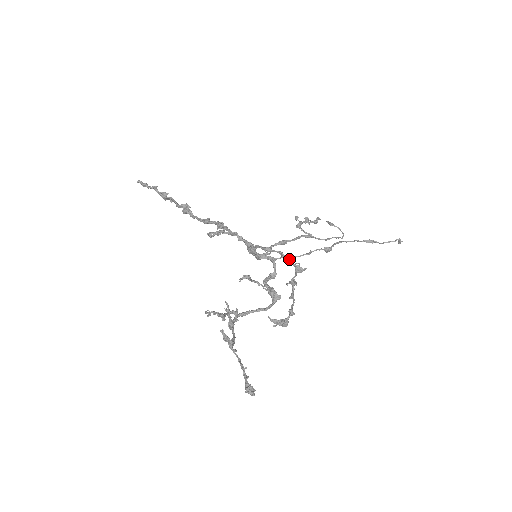
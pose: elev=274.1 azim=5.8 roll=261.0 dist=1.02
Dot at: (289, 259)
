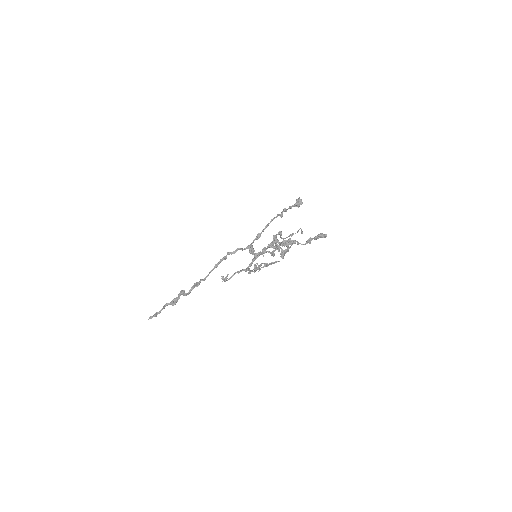
Dot at: (272, 219)
